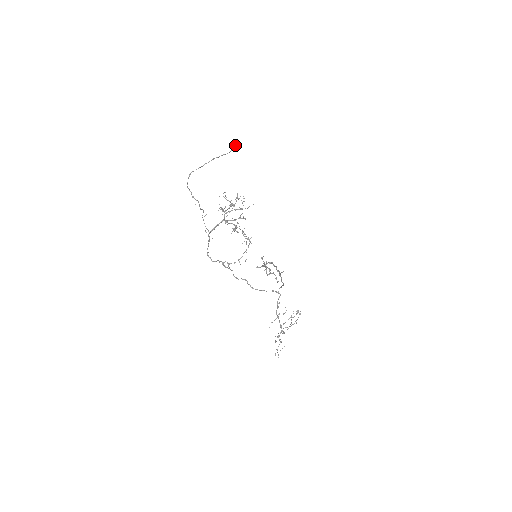
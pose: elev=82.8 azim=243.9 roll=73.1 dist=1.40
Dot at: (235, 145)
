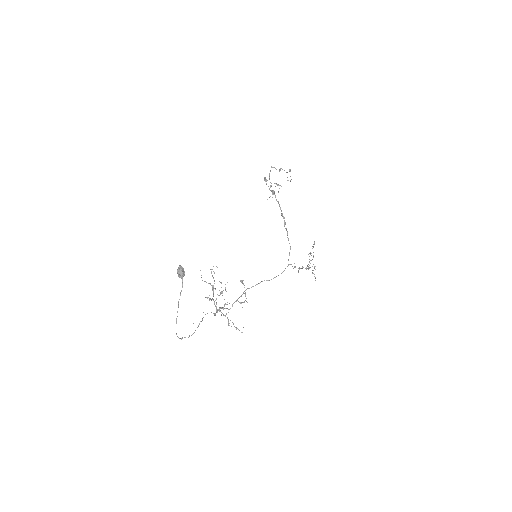
Dot at: (182, 278)
